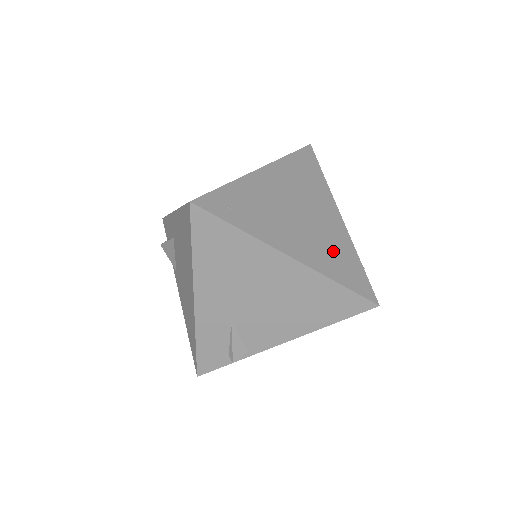
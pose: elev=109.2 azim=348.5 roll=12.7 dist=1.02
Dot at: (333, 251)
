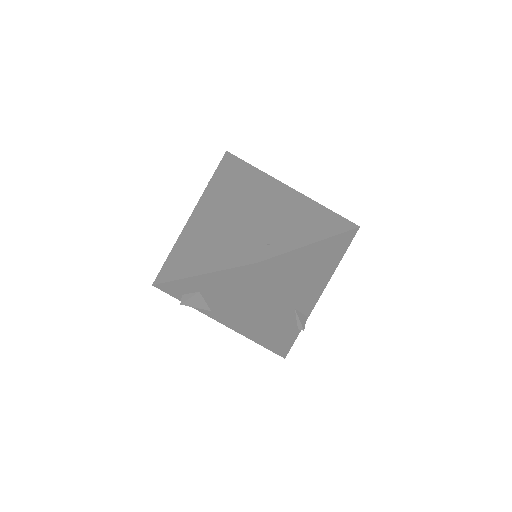
Dot at: (317, 216)
